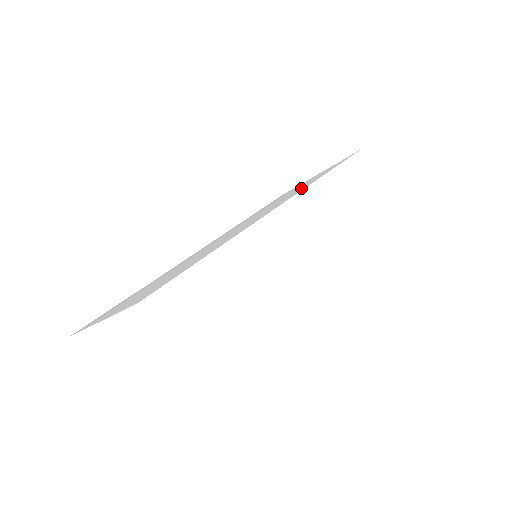
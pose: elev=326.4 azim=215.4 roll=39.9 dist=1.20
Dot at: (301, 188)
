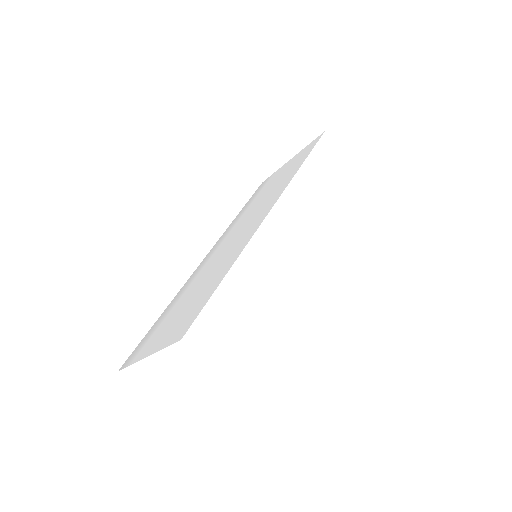
Dot at: (281, 185)
